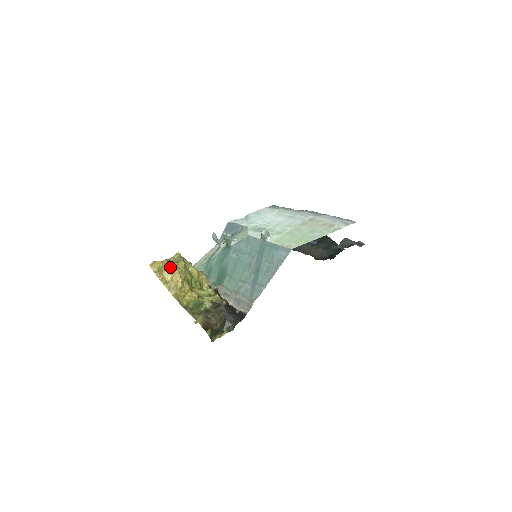
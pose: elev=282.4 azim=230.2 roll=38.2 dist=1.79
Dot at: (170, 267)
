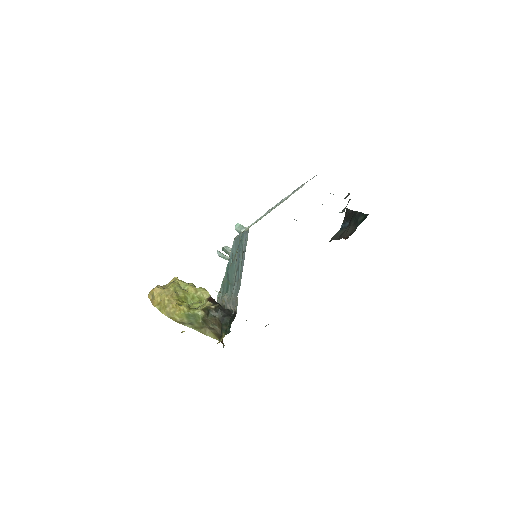
Dot at: (158, 290)
